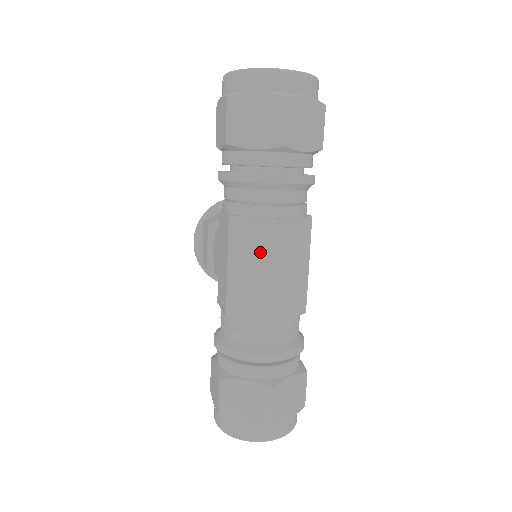
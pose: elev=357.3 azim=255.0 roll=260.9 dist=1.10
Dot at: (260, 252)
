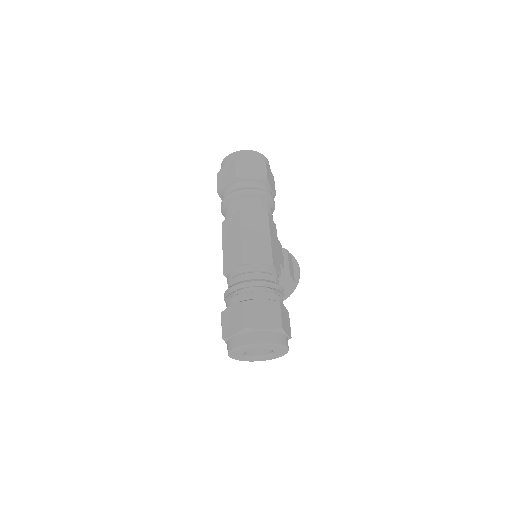
Dot at: (234, 231)
